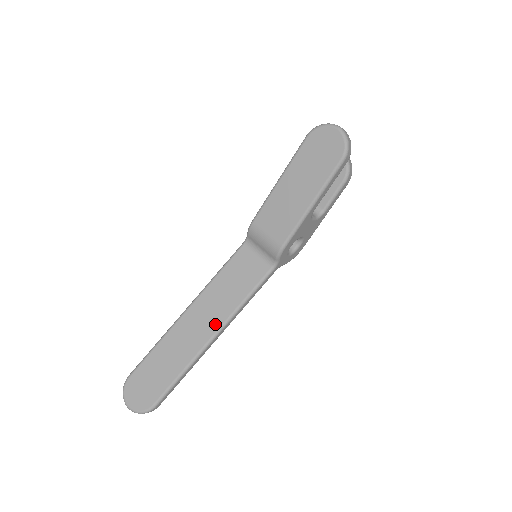
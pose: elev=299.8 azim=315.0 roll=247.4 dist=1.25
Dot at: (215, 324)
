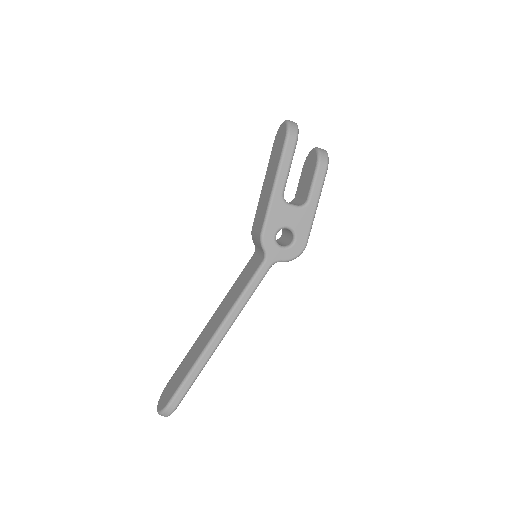
Dot at: (220, 321)
